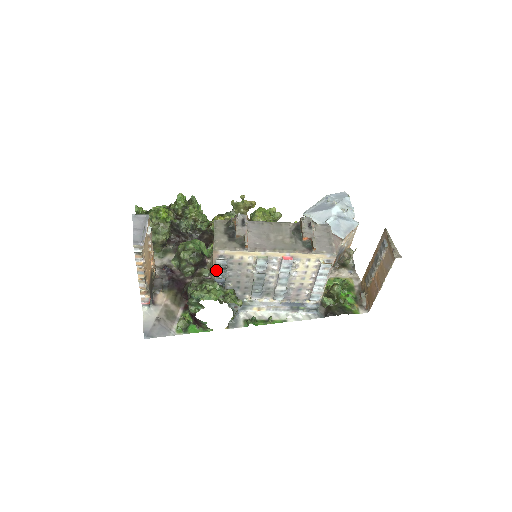
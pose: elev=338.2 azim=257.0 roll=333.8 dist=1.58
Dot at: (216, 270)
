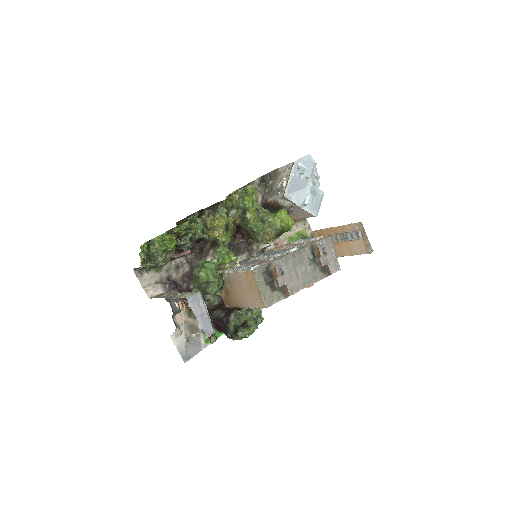
Dot at: occluded
